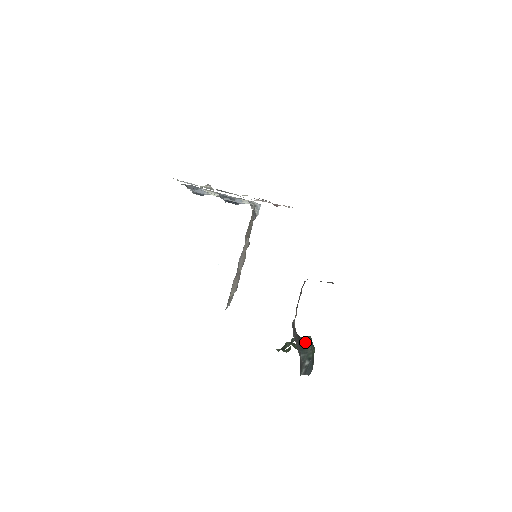
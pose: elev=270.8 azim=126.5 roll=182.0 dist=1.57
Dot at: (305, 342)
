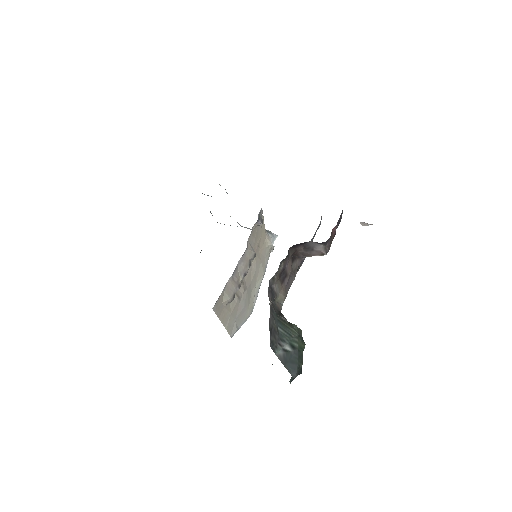
Dot at: (289, 324)
